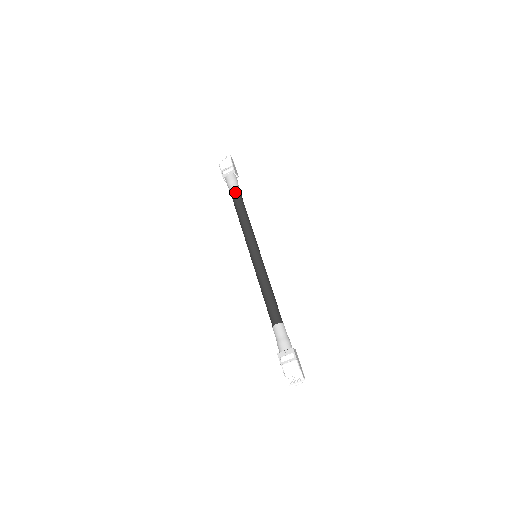
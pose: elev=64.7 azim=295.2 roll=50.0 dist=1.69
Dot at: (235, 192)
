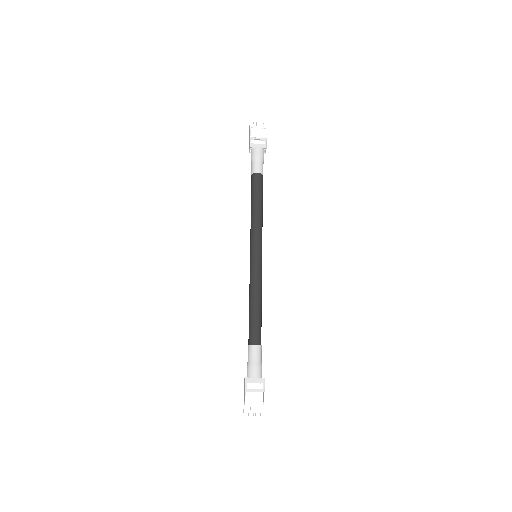
Dot at: (259, 172)
